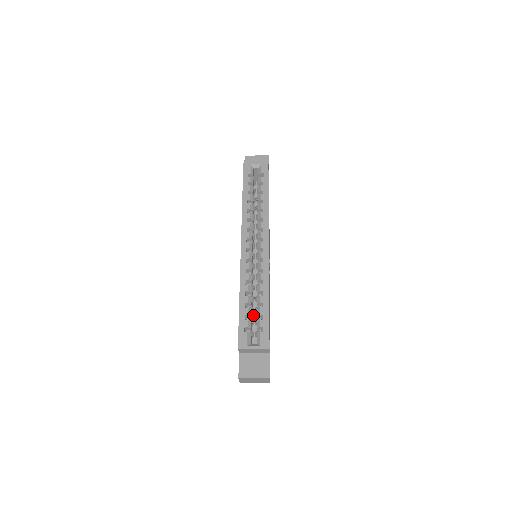
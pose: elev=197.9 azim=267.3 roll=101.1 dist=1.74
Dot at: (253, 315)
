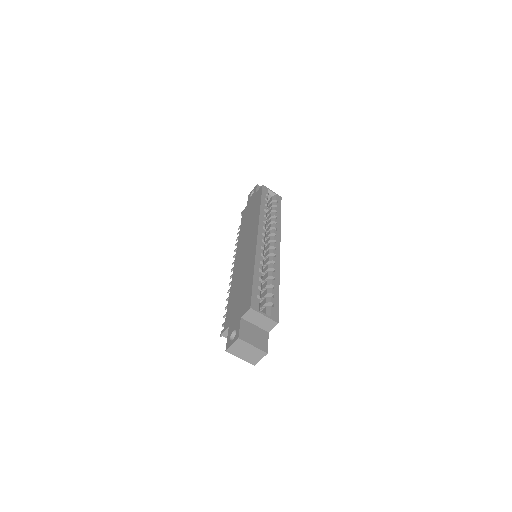
Dot at: occluded
